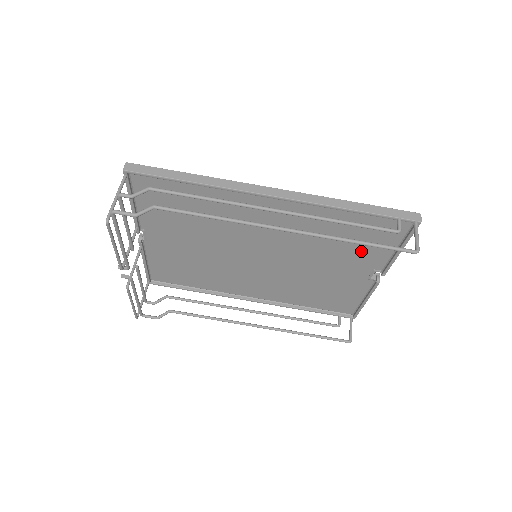
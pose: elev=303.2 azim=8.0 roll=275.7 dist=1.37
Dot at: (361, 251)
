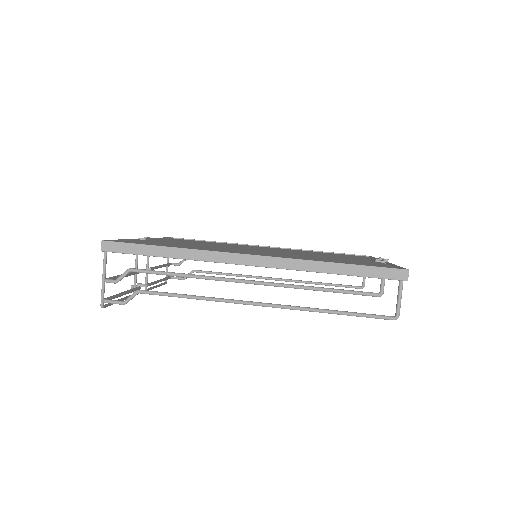
Dot at: occluded
